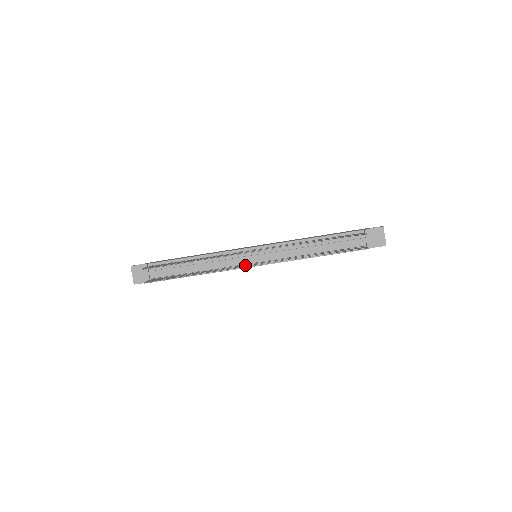
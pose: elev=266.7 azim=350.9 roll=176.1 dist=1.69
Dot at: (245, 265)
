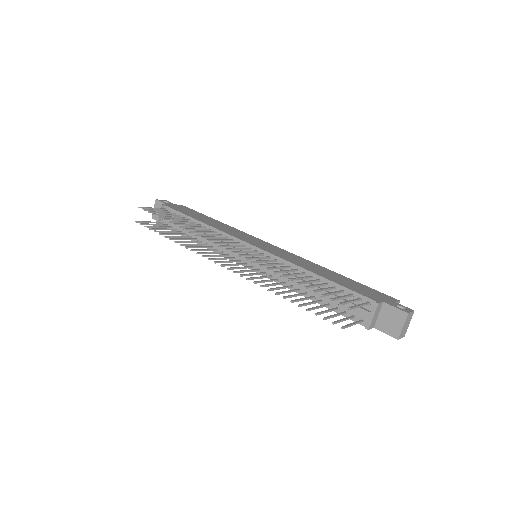
Dot at: (236, 259)
